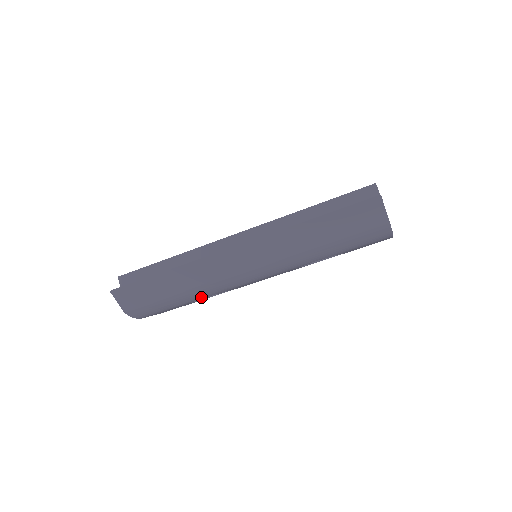
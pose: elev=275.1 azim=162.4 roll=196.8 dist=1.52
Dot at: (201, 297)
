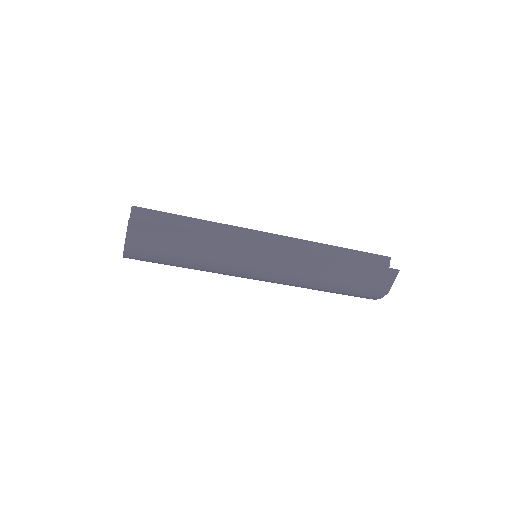
Dot at: (204, 269)
